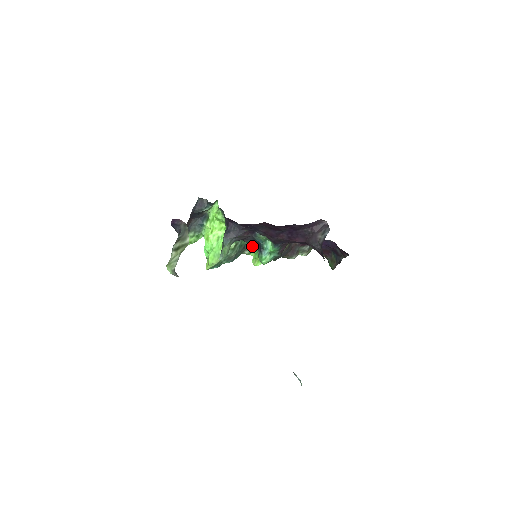
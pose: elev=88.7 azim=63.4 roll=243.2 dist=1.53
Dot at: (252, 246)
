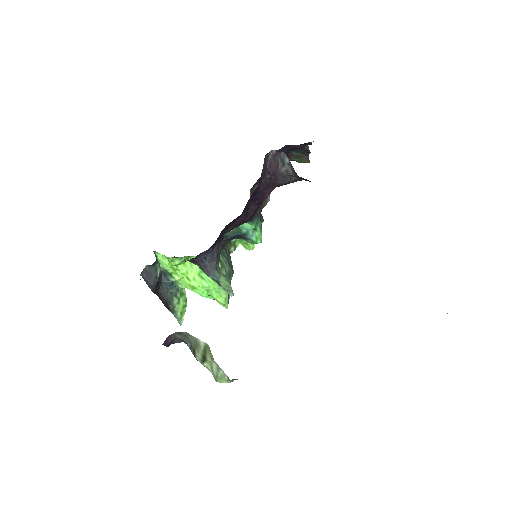
Dot at: occluded
